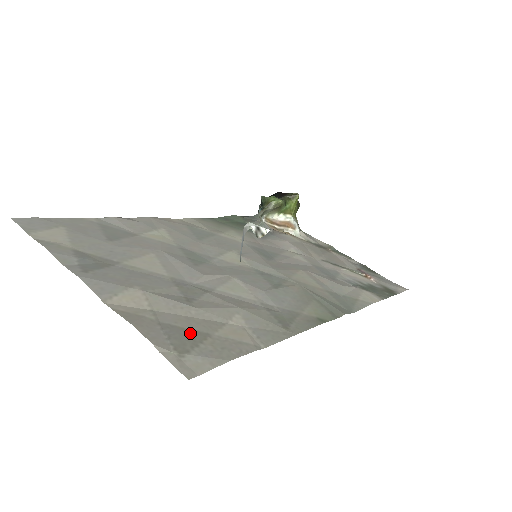
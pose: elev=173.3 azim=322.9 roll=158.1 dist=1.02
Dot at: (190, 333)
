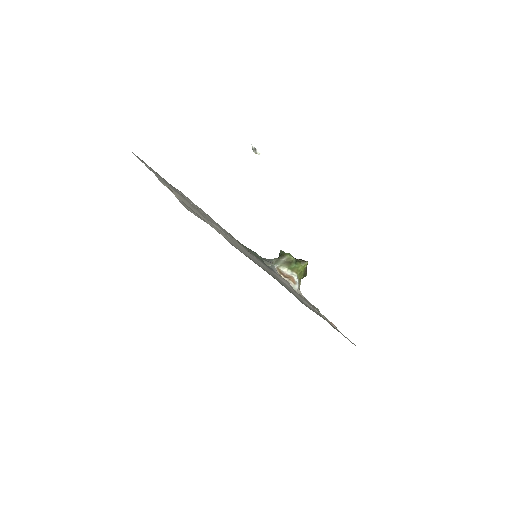
Dot at: occluded
